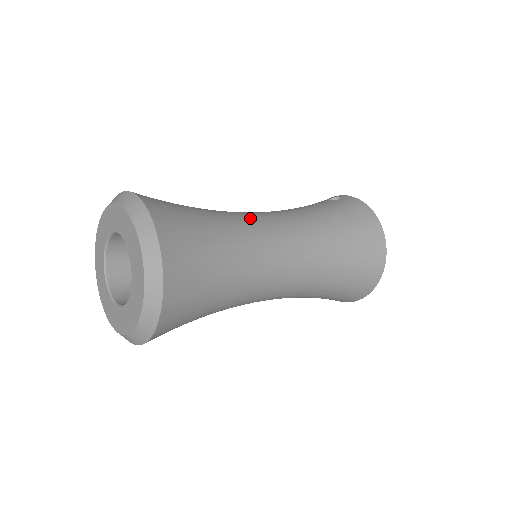
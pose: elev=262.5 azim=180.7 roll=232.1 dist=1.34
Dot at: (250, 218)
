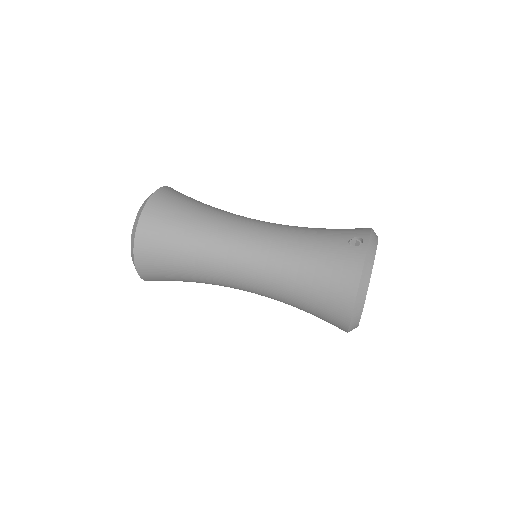
Dot at: (231, 240)
